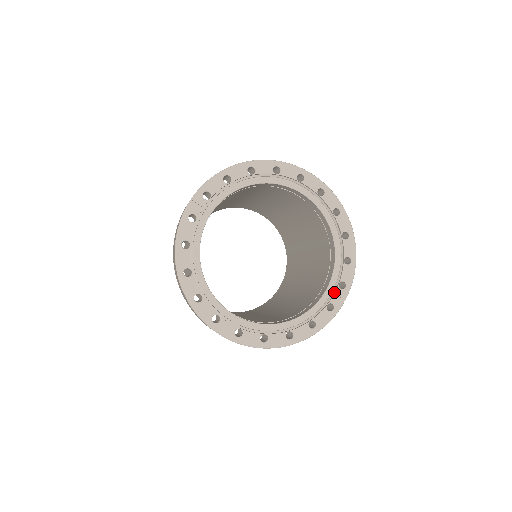
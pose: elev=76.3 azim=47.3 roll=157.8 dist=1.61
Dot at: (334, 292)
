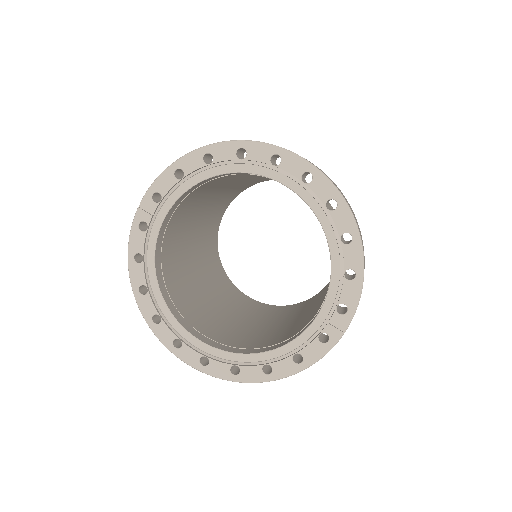
Dot at: (330, 318)
